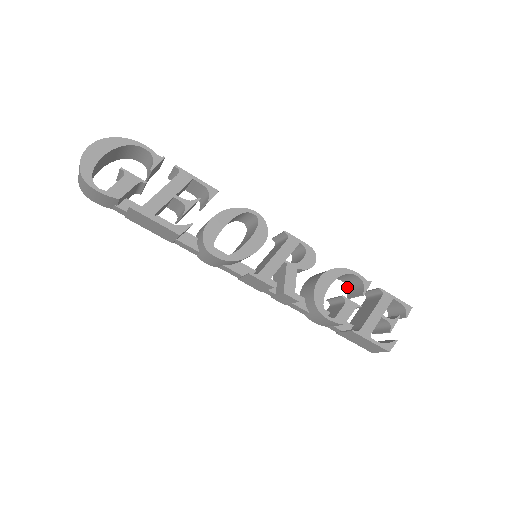
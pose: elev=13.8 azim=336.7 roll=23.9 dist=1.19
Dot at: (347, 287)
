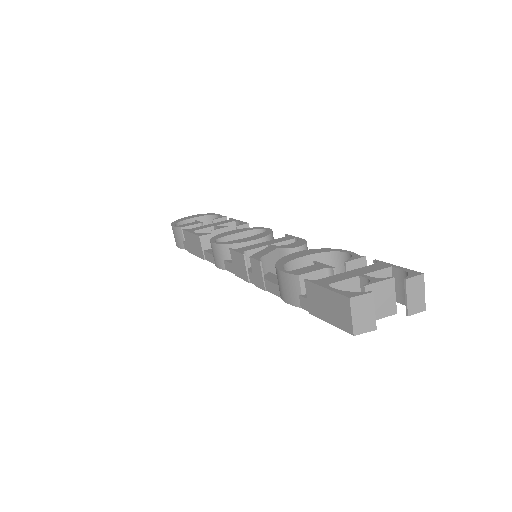
Dot at: occluded
